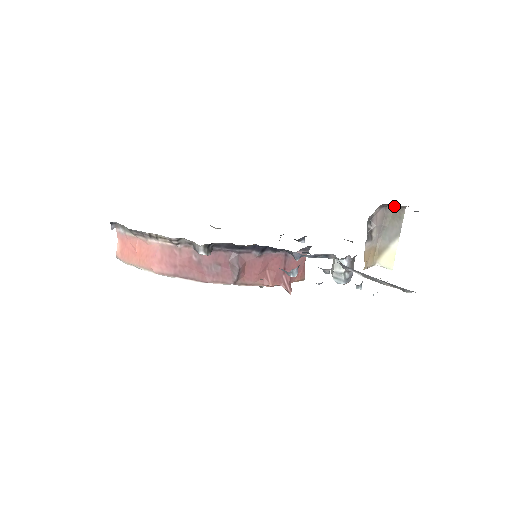
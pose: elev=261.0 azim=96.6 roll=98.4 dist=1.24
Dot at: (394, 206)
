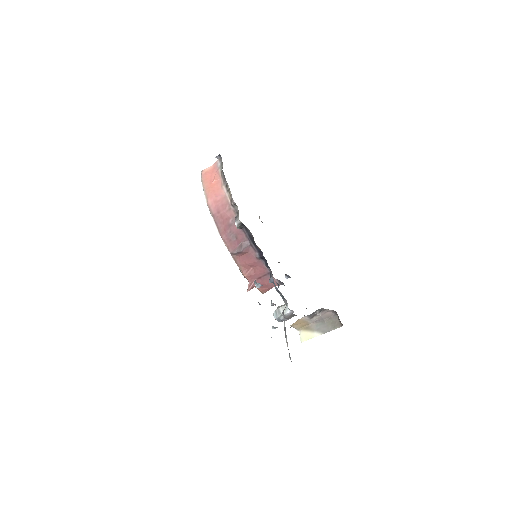
Dot at: (339, 319)
